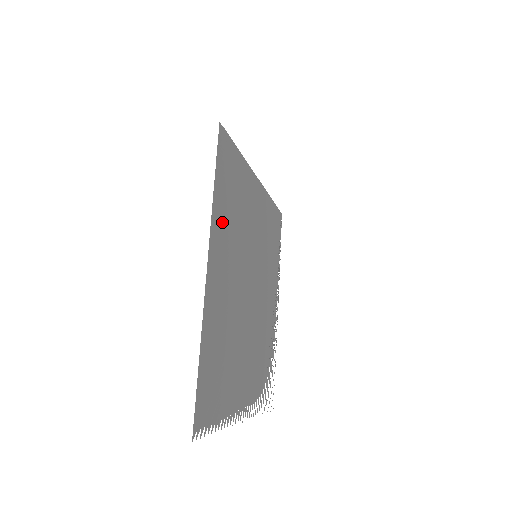
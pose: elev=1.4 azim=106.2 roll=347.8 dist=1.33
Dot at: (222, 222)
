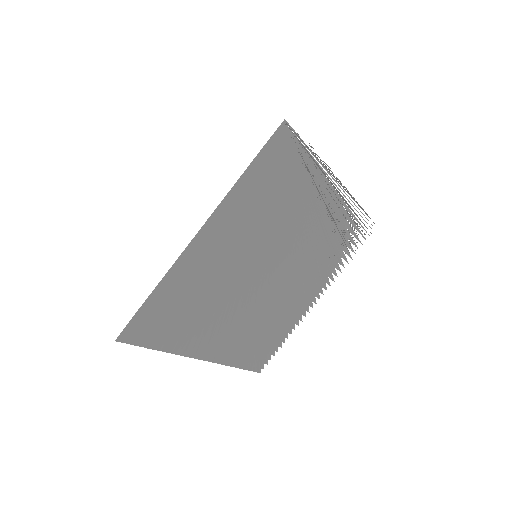
Dot at: (190, 336)
